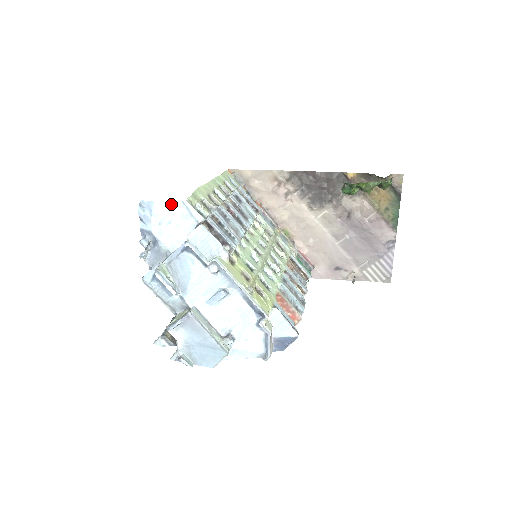
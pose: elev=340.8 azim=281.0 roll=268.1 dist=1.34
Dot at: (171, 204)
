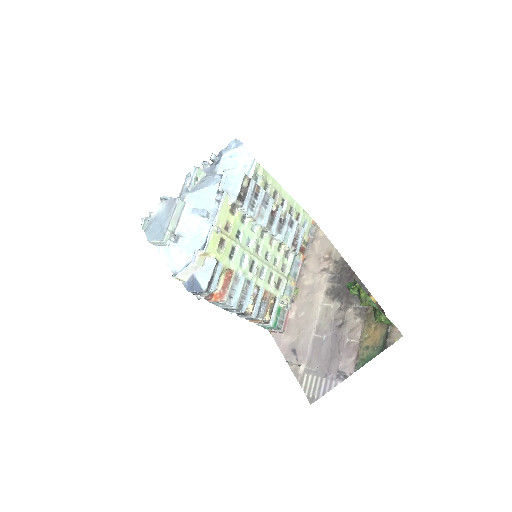
Dot at: (248, 154)
